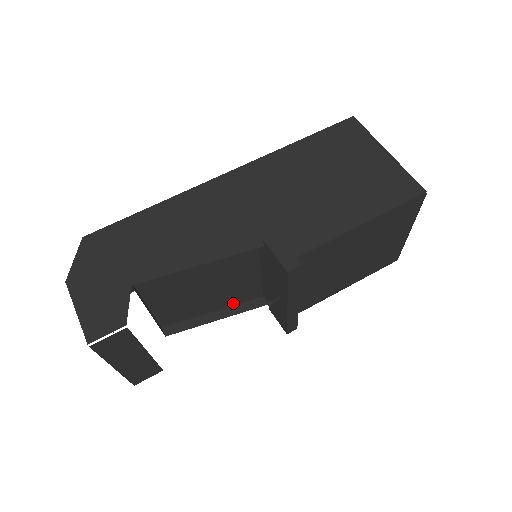
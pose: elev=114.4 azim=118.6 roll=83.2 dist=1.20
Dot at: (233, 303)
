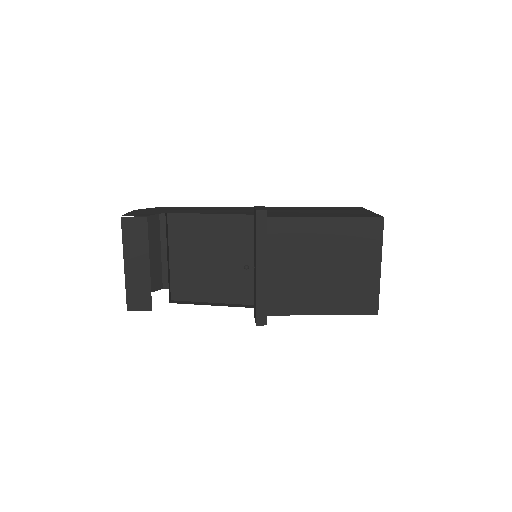
Dot at: (229, 300)
